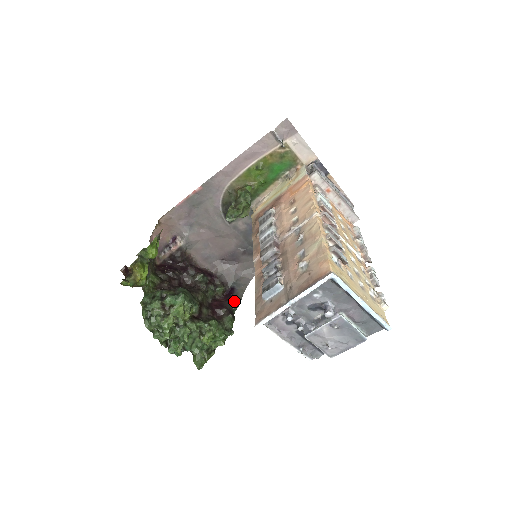
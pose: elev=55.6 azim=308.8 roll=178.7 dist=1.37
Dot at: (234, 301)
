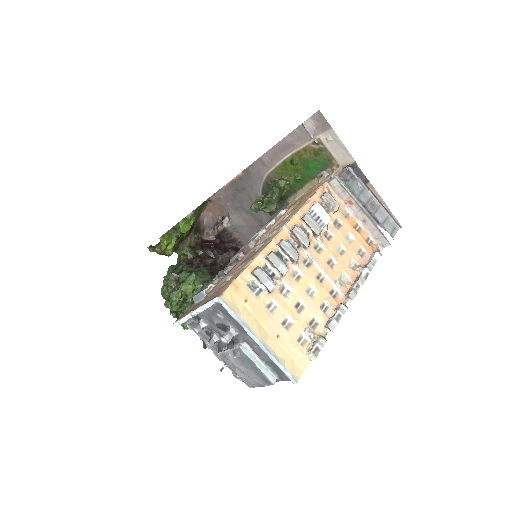
Dot at: occluded
